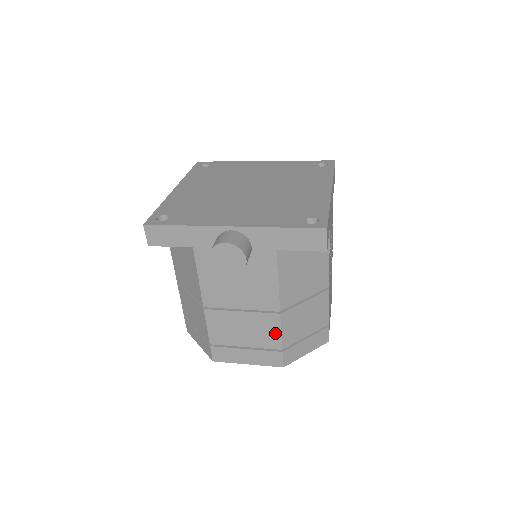
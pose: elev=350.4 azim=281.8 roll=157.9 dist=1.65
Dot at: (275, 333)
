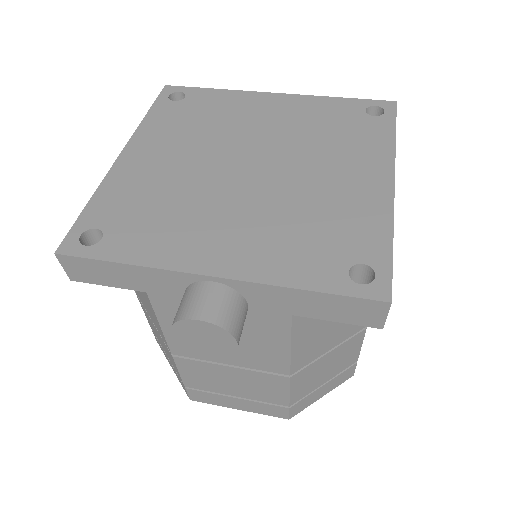
Dot at: (280, 392)
